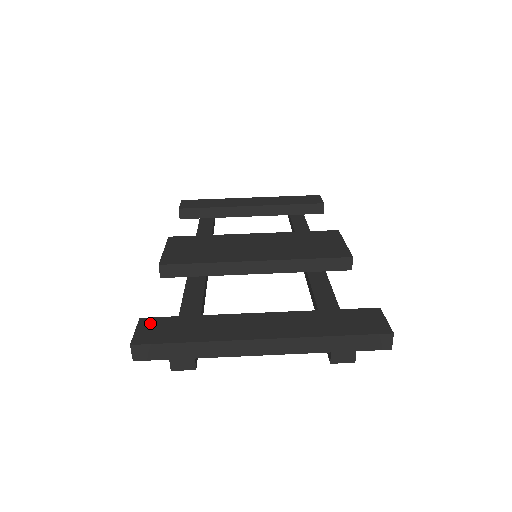
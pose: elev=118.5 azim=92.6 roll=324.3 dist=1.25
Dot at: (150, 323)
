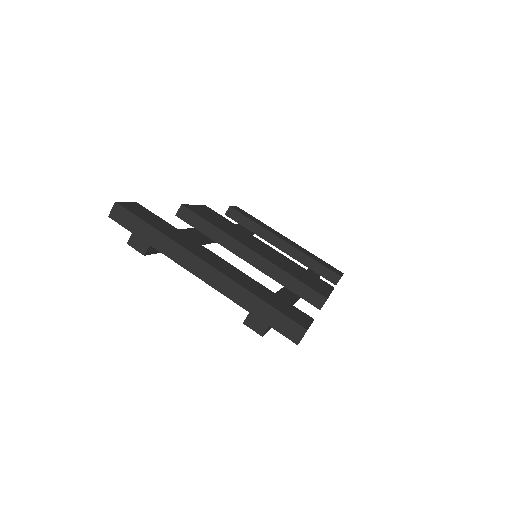
Dot at: (141, 208)
